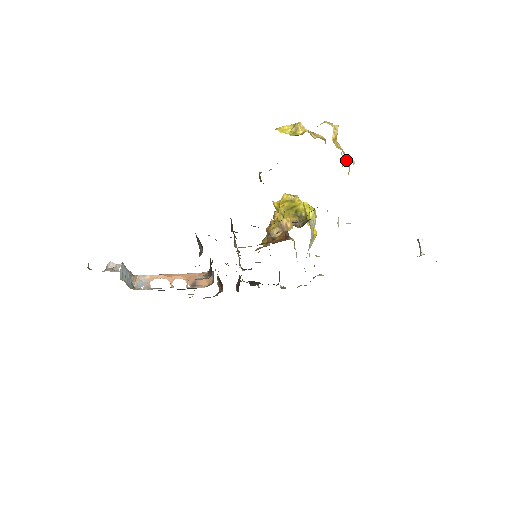
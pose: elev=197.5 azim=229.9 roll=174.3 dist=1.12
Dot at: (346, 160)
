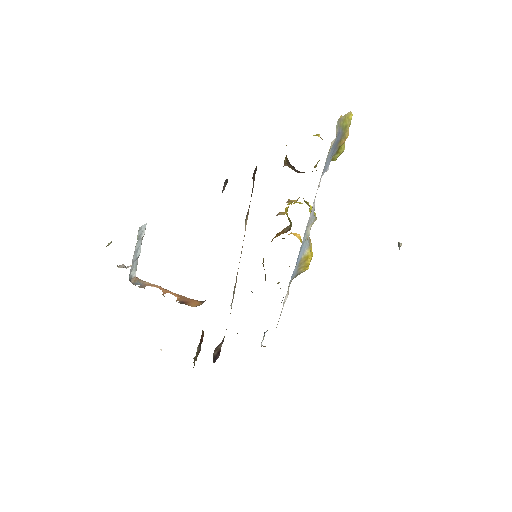
Dot at: occluded
